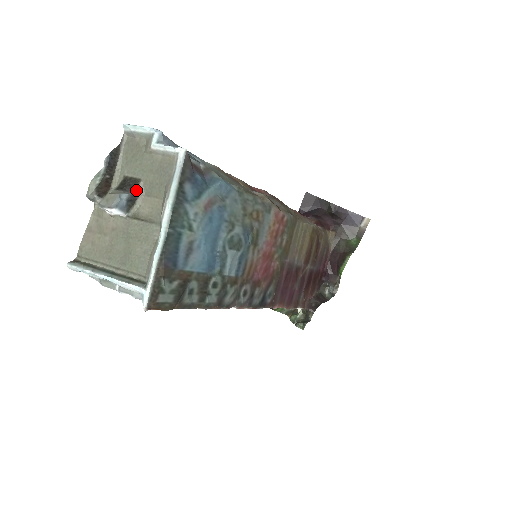
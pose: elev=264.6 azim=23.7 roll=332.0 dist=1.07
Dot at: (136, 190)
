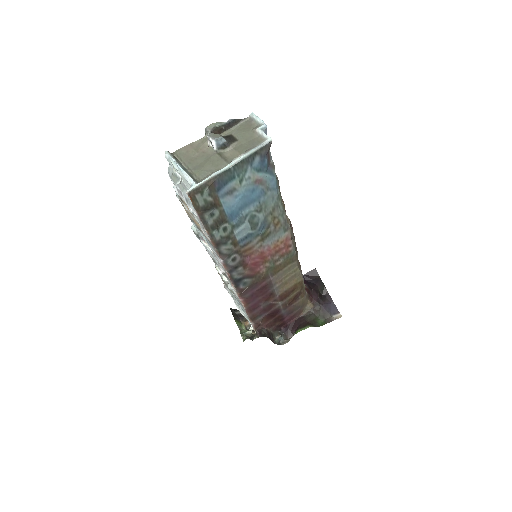
Dot at: (231, 143)
